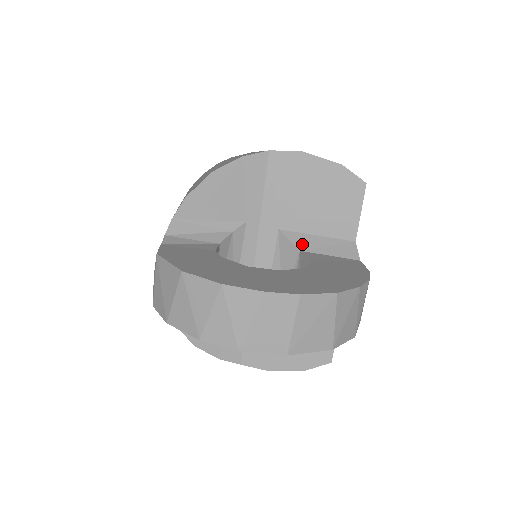
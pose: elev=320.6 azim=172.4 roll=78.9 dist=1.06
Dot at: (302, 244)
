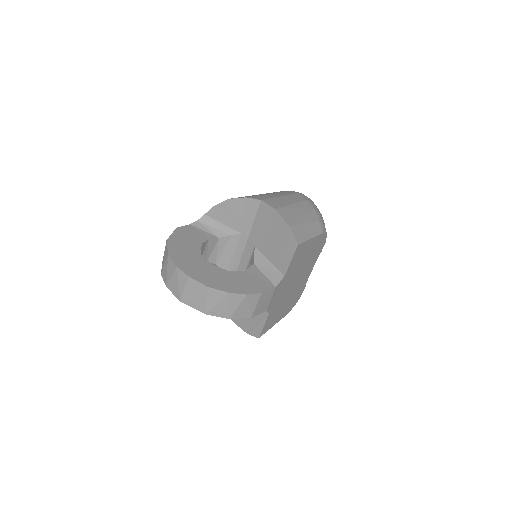
Dot at: (258, 261)
